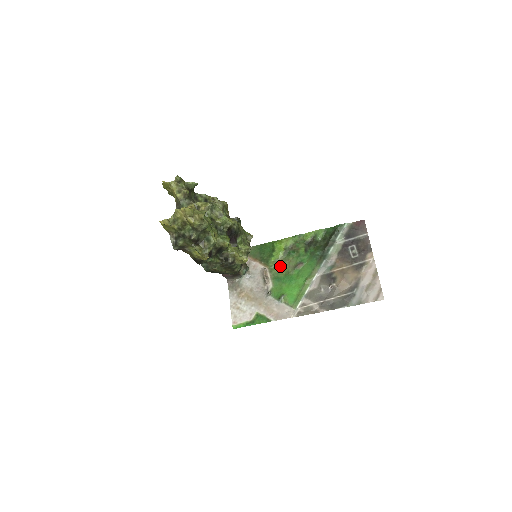
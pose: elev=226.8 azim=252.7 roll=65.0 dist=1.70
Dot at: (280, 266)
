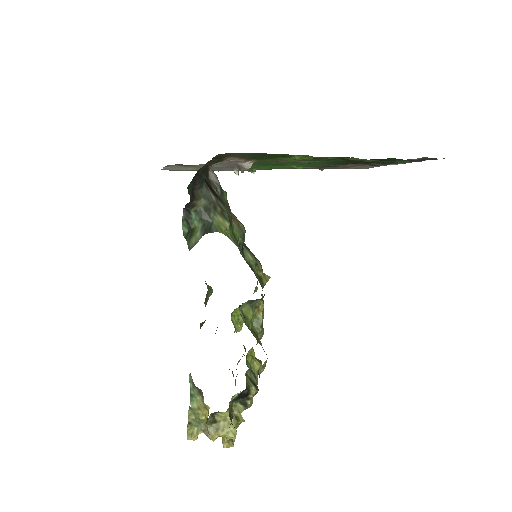
Dot at: (276, 160)
